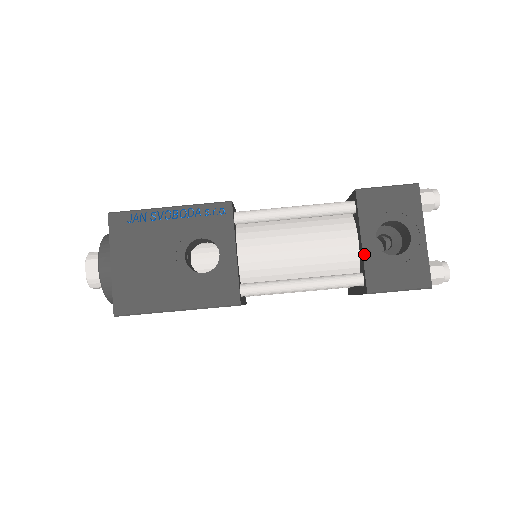
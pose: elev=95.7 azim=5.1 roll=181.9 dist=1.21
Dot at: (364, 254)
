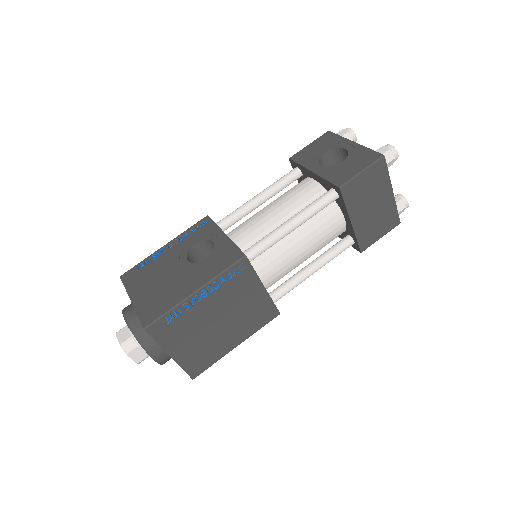
Dot at: (319, 175)
